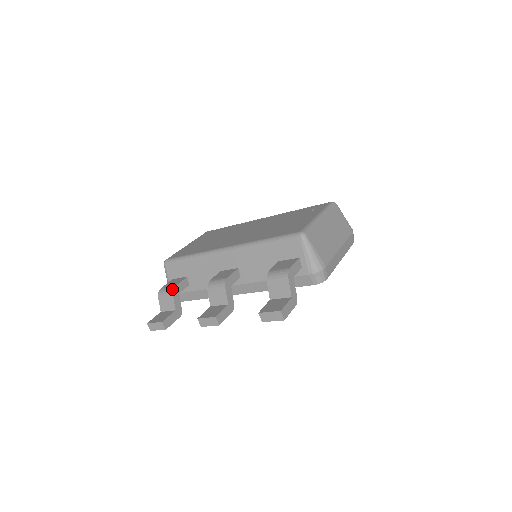
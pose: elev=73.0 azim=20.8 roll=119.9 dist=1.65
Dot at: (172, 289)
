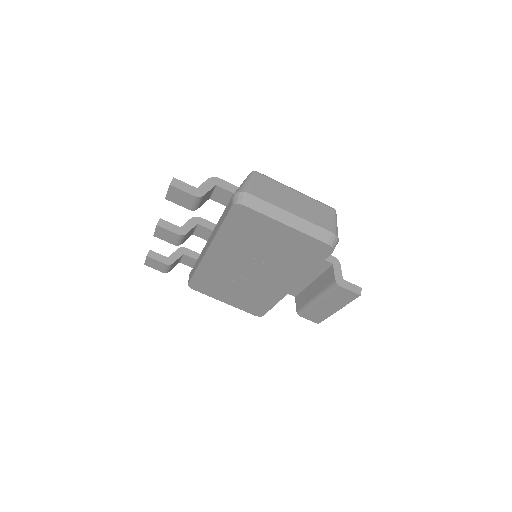
Dot at: (182, 248)
